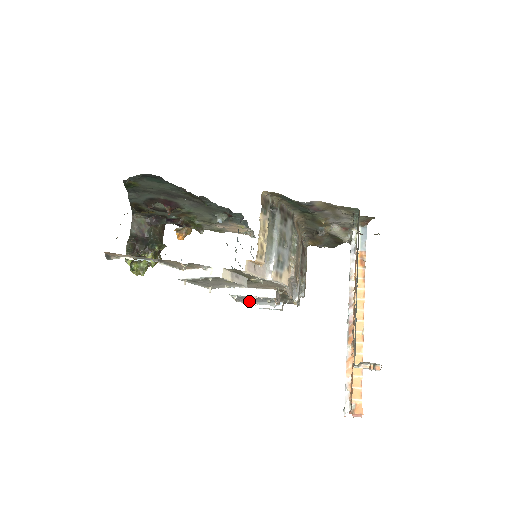
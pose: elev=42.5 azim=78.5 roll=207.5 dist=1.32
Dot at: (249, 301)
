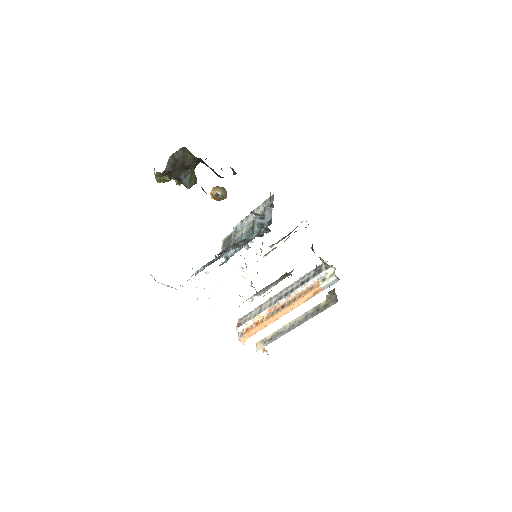
Dot at: occluded
